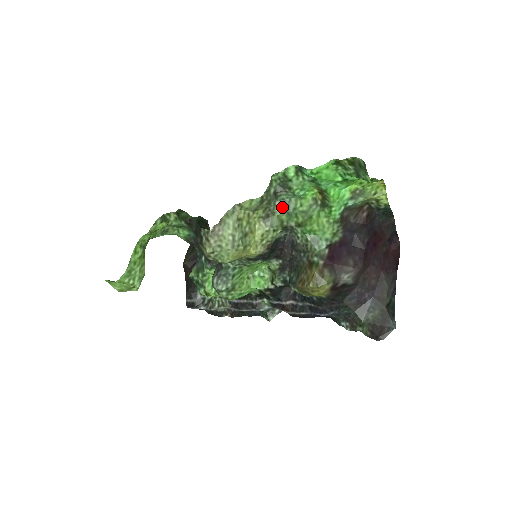
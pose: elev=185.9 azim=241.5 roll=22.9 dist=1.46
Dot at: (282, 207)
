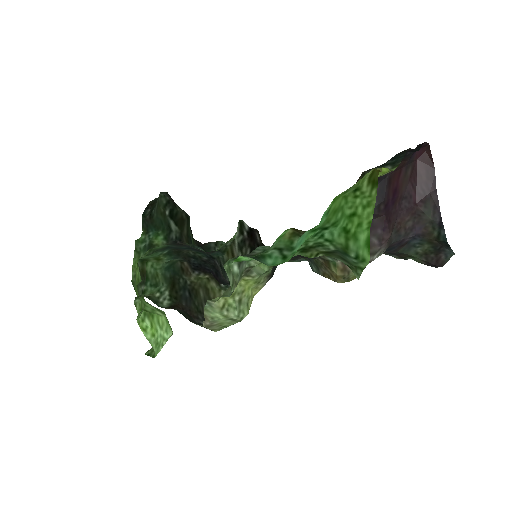
Dot at: occluded
